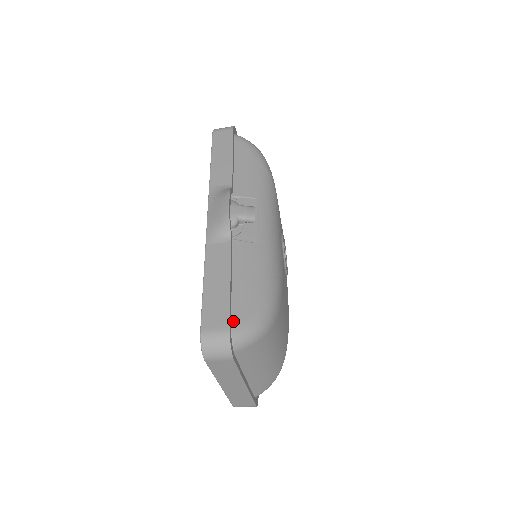
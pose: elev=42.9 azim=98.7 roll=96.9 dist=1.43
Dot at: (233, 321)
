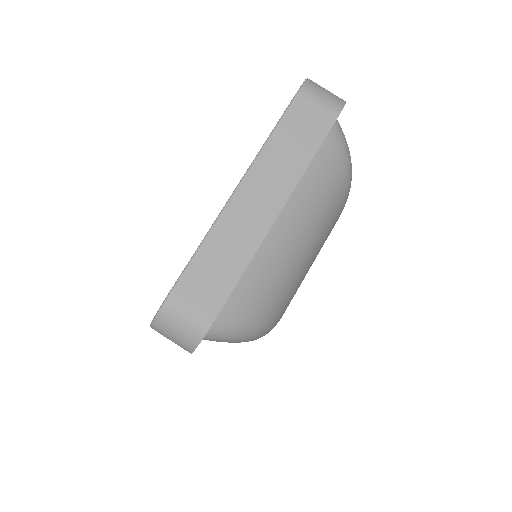
Dot at: occluded
